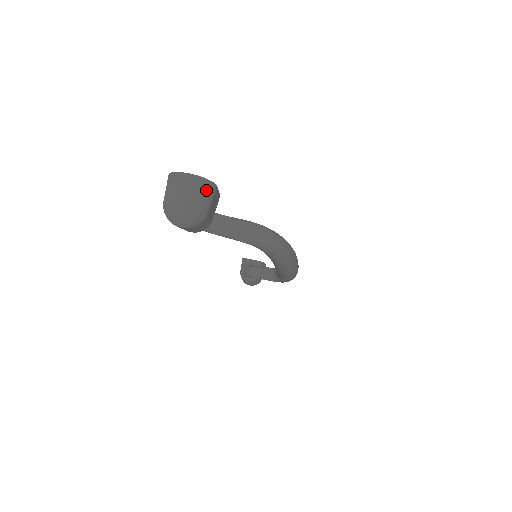
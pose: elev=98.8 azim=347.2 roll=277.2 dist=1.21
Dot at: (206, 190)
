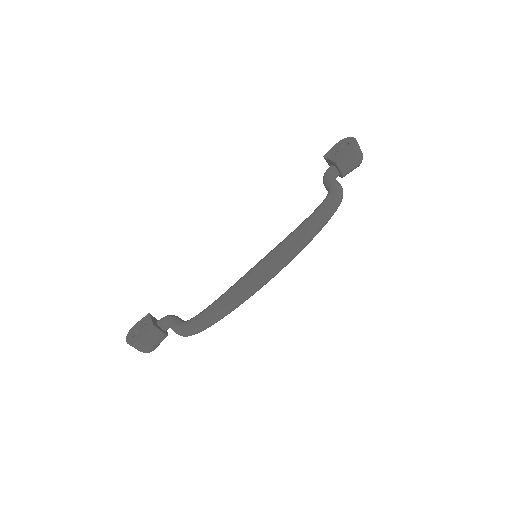
Dot at: (136, 347)
